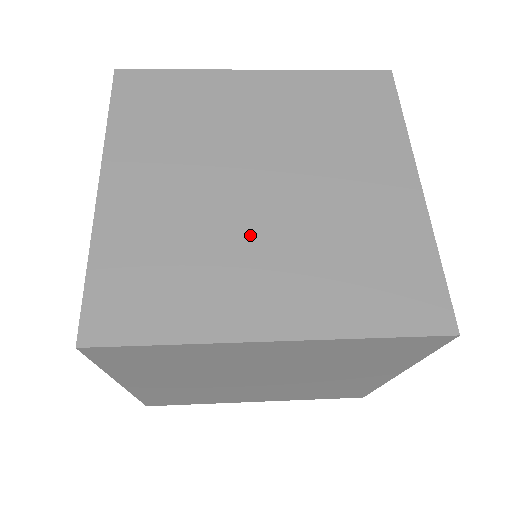
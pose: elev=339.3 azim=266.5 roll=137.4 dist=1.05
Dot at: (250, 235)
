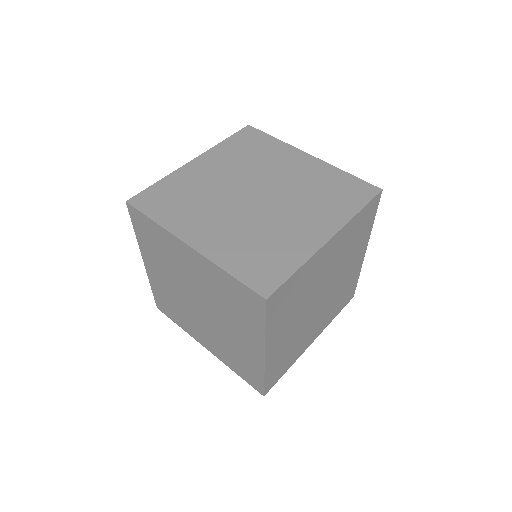
Dot at: (197, 318)
